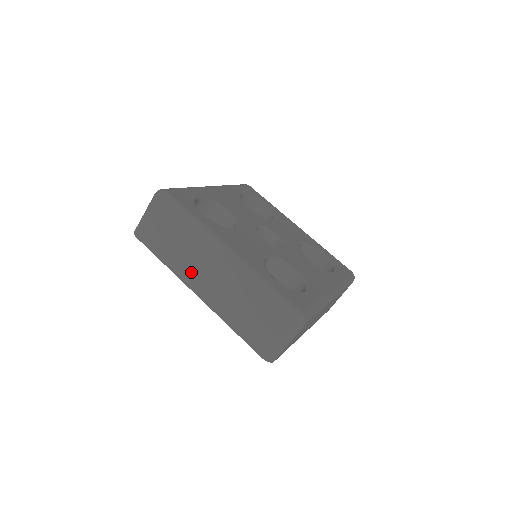
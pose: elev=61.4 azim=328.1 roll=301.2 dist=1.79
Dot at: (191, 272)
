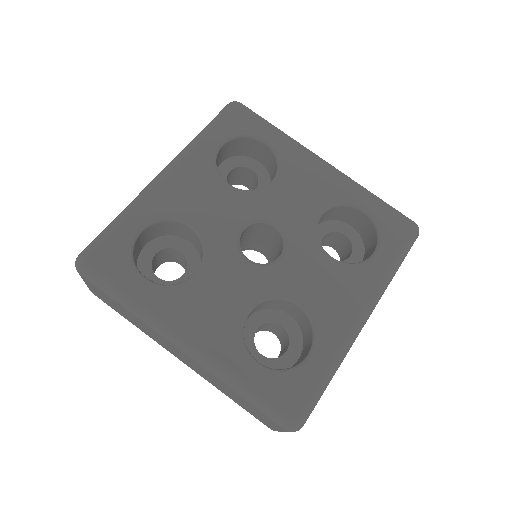
Dot at: (161, 343)
